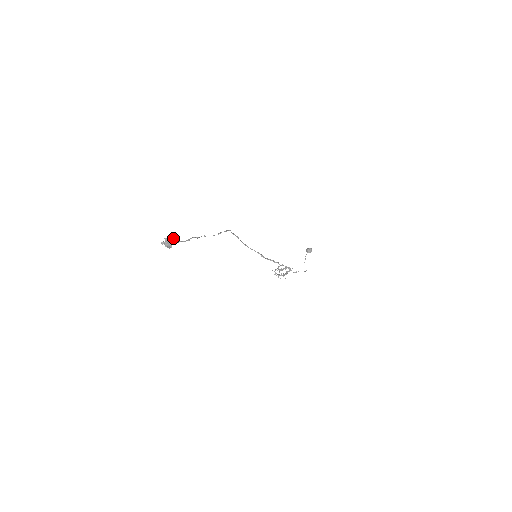
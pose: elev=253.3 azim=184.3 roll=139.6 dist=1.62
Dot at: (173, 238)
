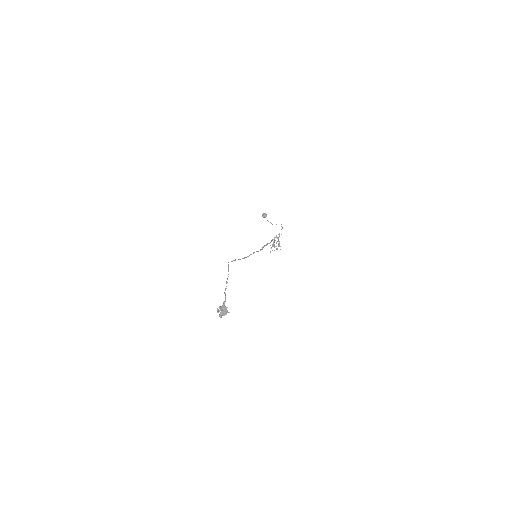
Dot at: (219, 306)
